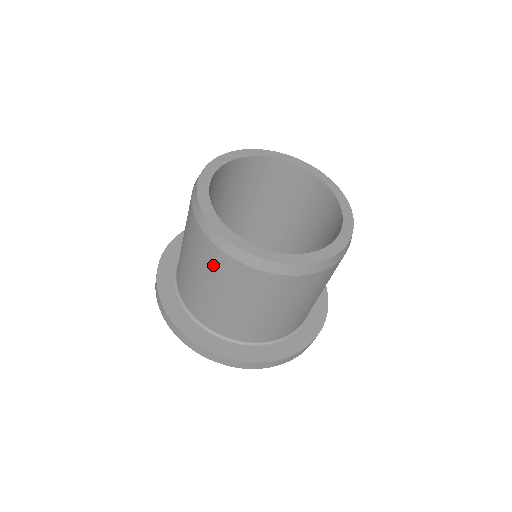
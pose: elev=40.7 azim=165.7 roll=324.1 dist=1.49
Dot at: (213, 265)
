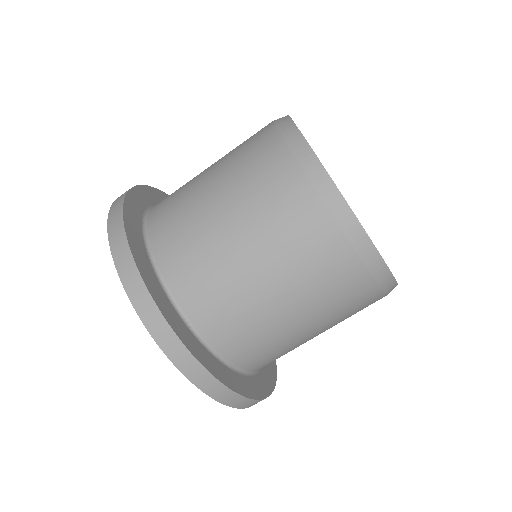
Dot at: (307, 249)
